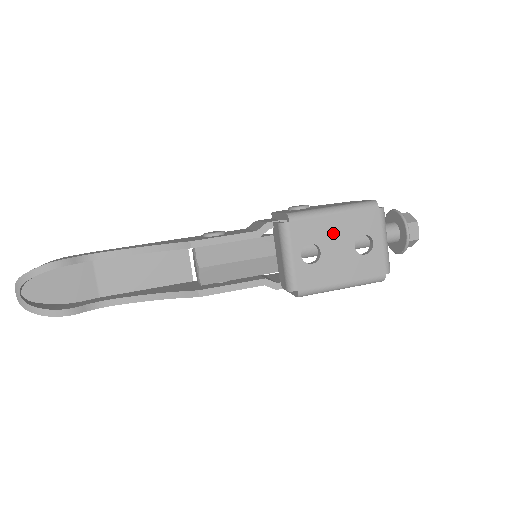
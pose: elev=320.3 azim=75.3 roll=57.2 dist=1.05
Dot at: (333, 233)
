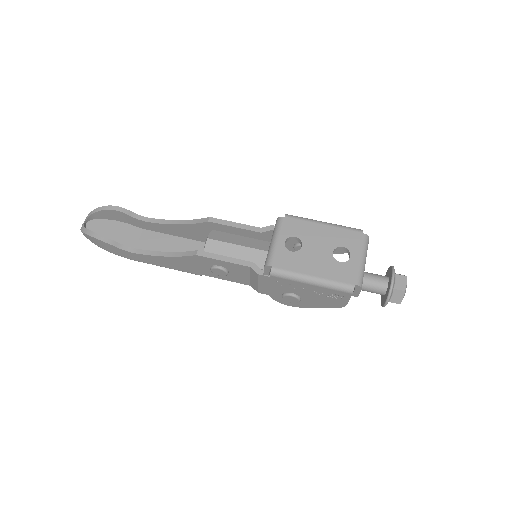
Dot at: (317, 237)
